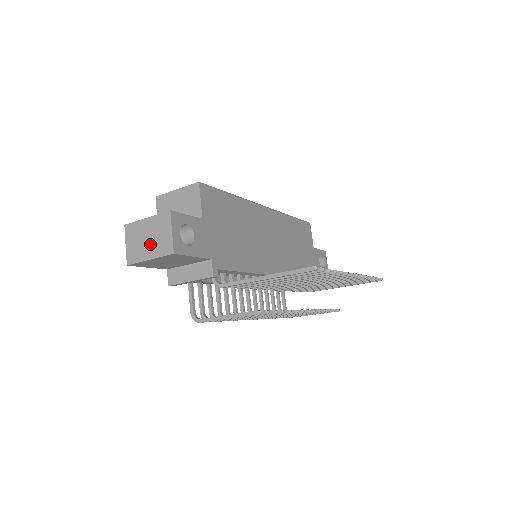
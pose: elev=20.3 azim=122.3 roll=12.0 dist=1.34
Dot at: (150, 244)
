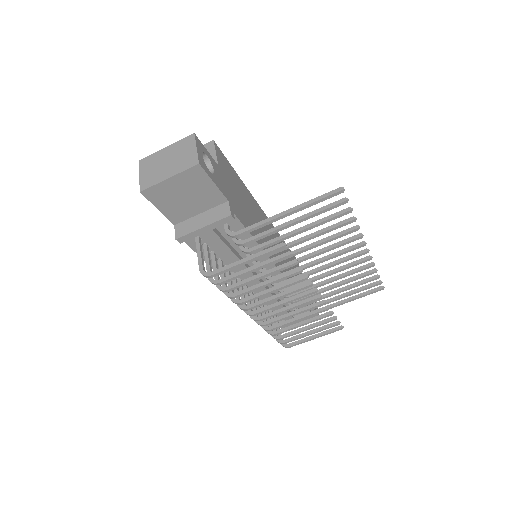
Dot at: (170, 165)
